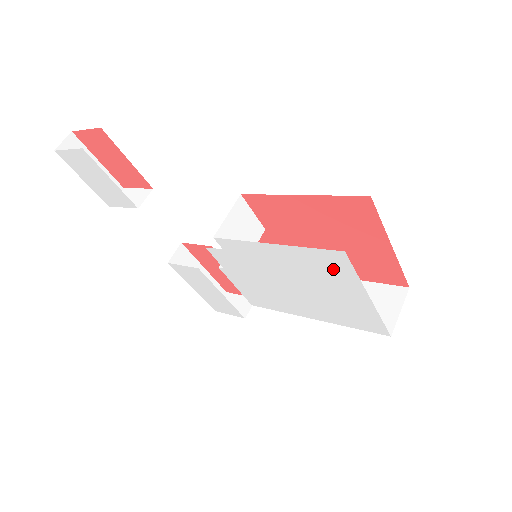
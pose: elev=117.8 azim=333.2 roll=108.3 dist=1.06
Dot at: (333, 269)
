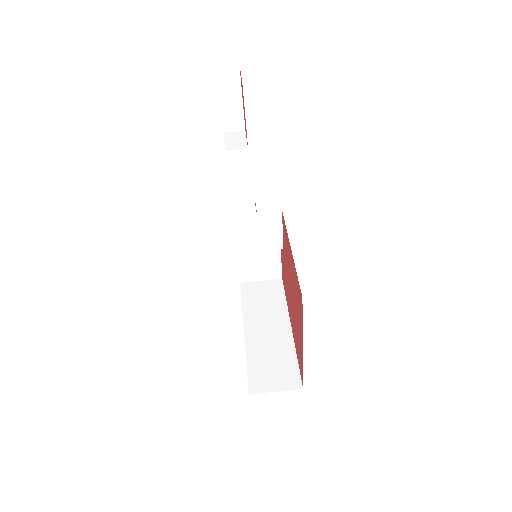
Dot at: occluded
